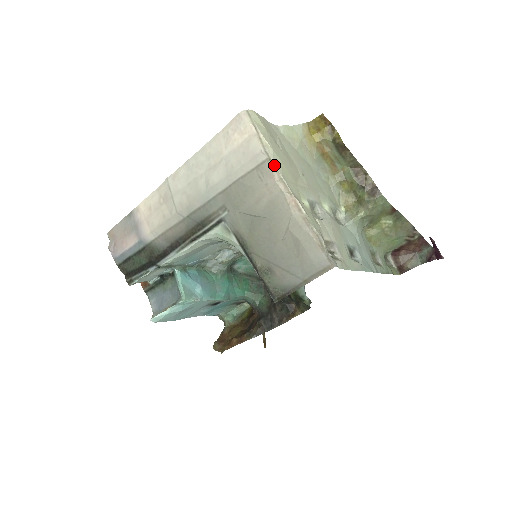
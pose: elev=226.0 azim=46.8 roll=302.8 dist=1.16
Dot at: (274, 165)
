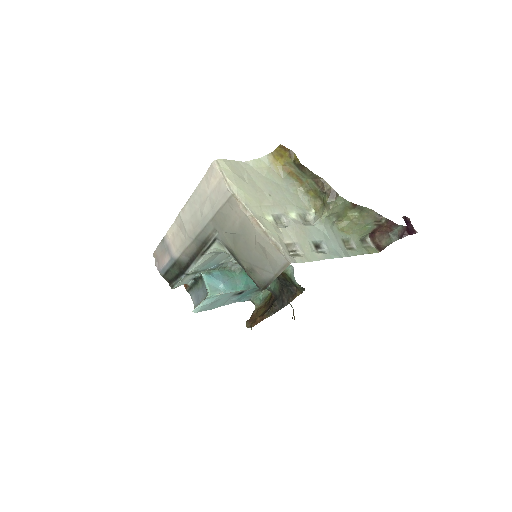
Dot at: (238, 198)
